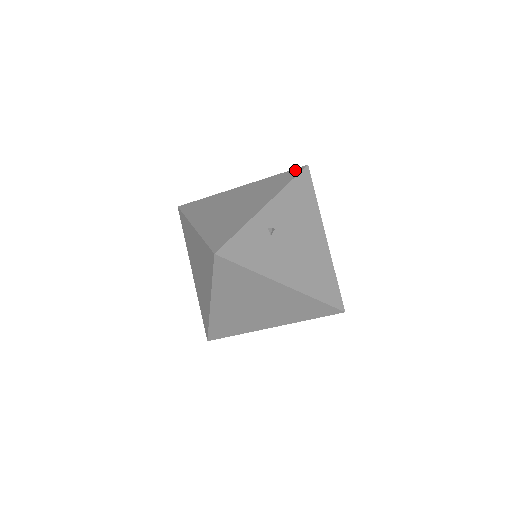
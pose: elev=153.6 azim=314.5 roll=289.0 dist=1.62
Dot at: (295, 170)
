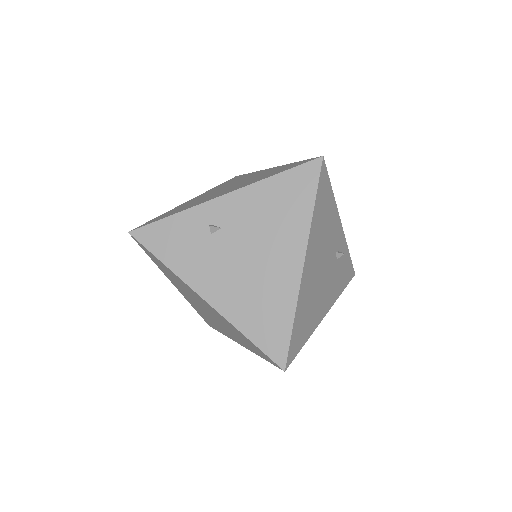
Dot at: (307, 160)
